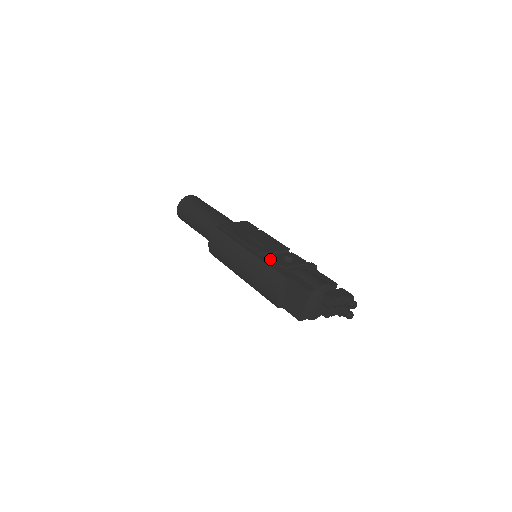
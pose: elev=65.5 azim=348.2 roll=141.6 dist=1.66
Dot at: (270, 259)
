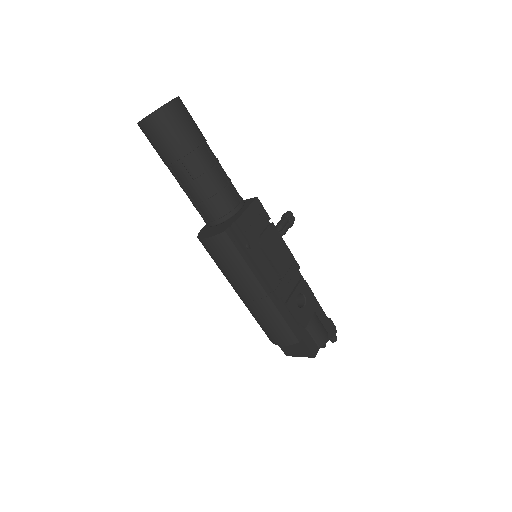
Dot at: (286, 306)
